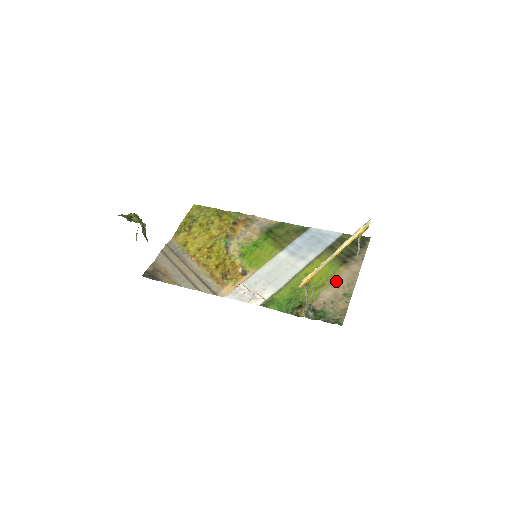
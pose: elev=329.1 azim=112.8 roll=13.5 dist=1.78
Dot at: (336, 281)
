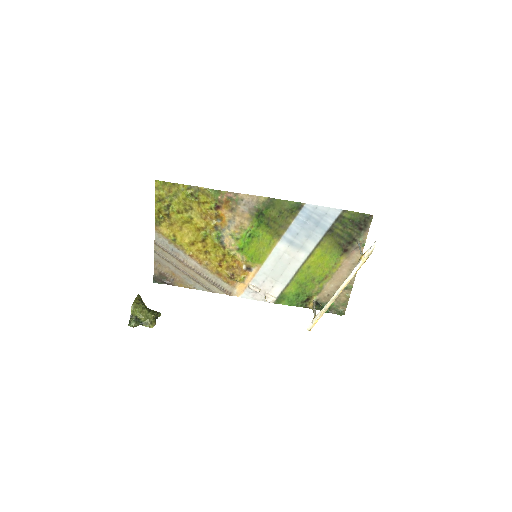
Dot at: (338, 273)
